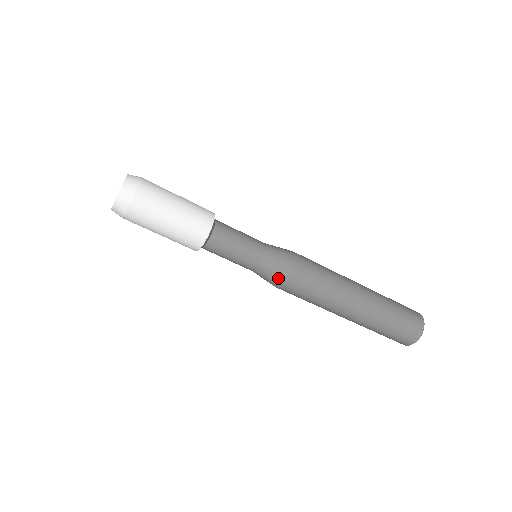
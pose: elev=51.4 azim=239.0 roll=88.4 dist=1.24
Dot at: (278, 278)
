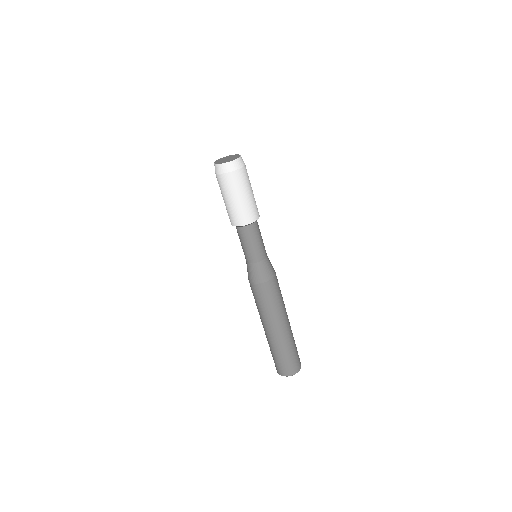
Dot at: (252, 278)
